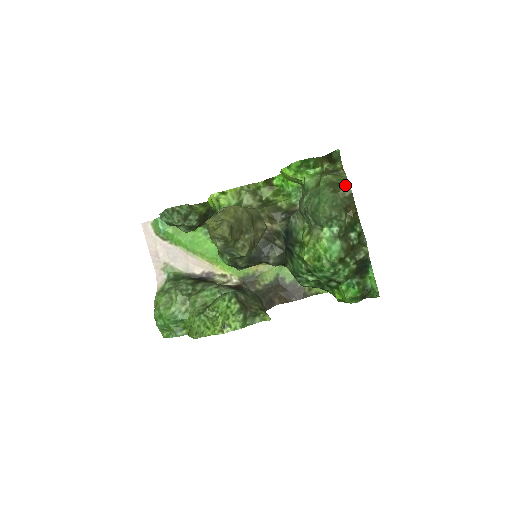
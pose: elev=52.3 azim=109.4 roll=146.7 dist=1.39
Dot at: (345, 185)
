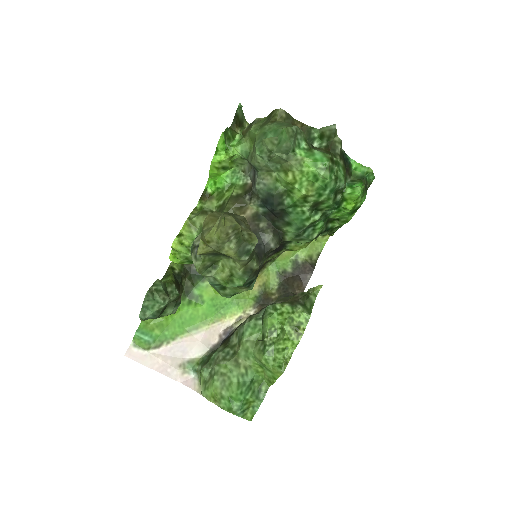
Dot at: (275, 112)
